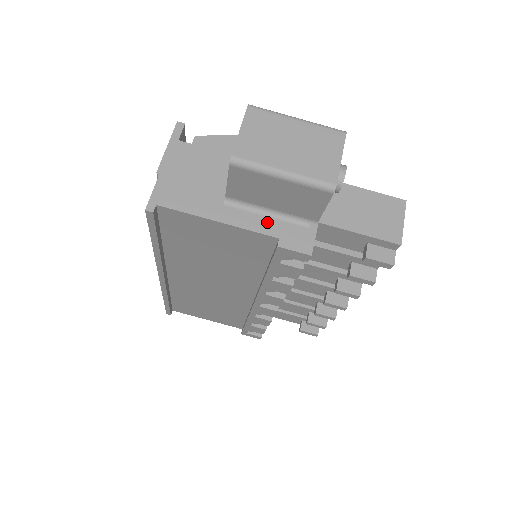
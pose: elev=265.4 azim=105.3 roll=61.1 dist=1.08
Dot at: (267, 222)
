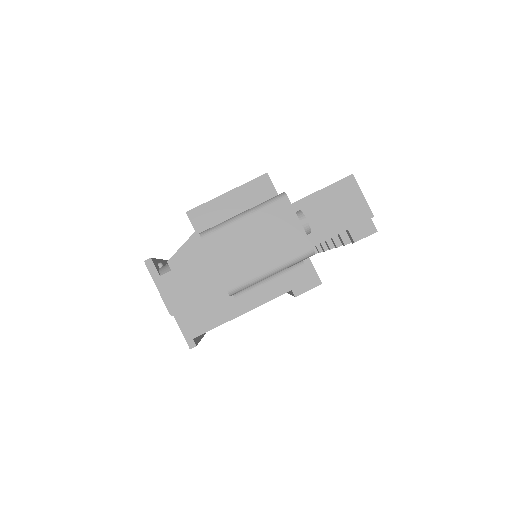
Dot at: (274, 285)
